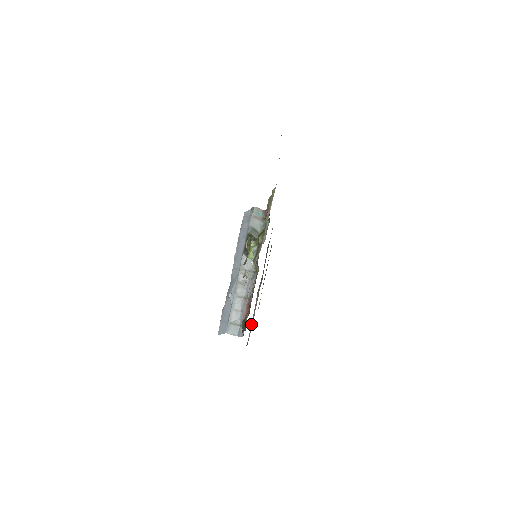
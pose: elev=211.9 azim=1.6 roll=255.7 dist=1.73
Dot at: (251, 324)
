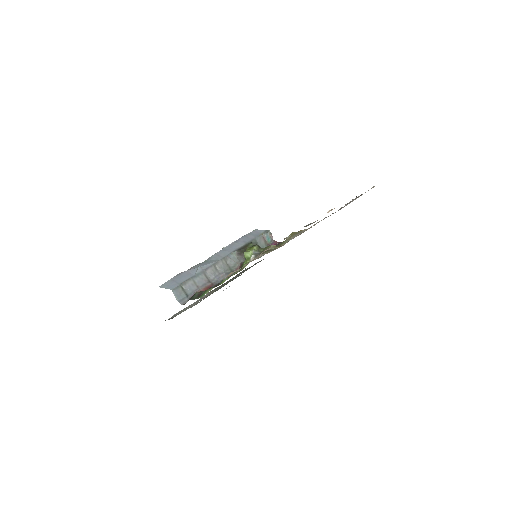
Dot at: (186, 308)
